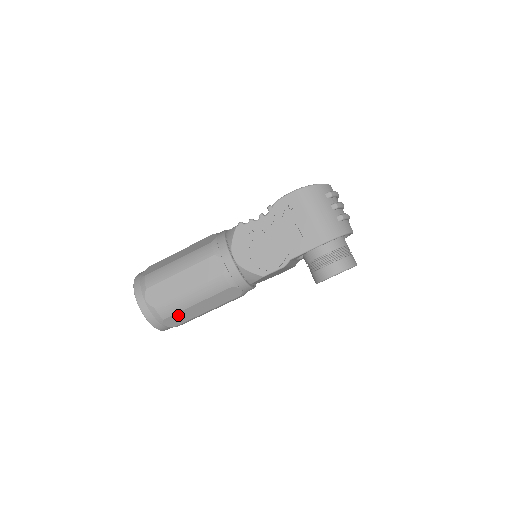
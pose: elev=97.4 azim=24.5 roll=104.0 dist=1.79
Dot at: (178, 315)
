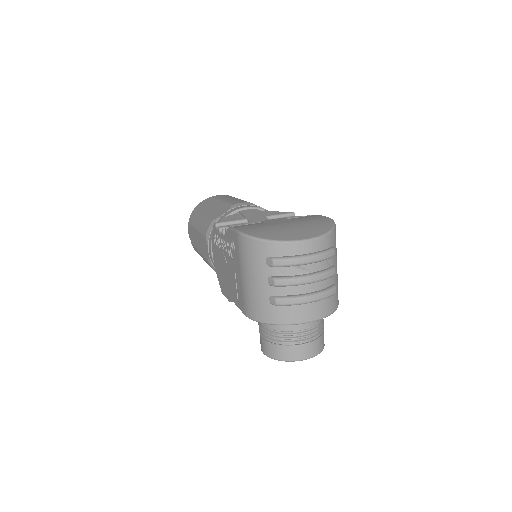
Dot at: occluded
